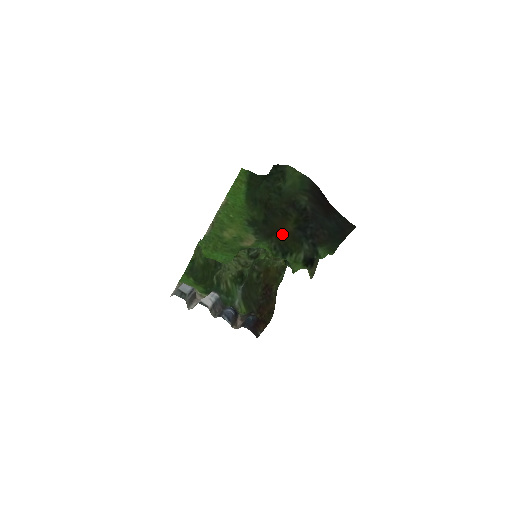
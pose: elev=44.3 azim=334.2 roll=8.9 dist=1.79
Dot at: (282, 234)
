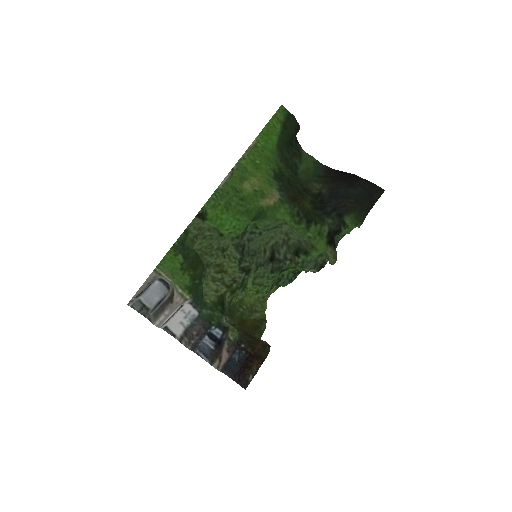
Dot at: (303, 205)
